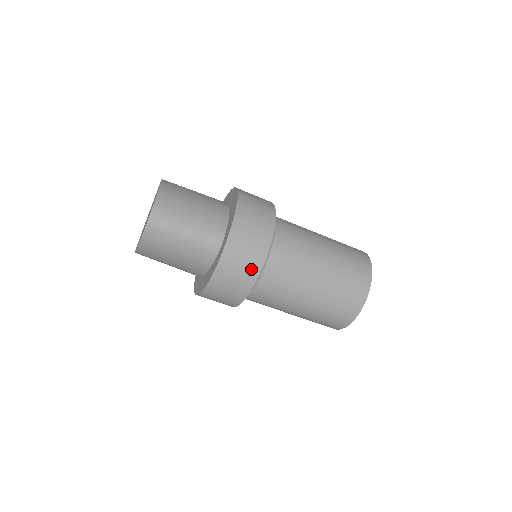
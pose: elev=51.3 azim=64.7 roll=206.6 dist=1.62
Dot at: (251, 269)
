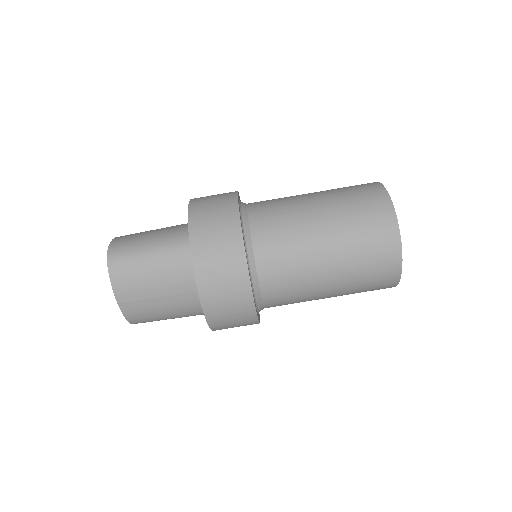
Dot at: (230, 237)
